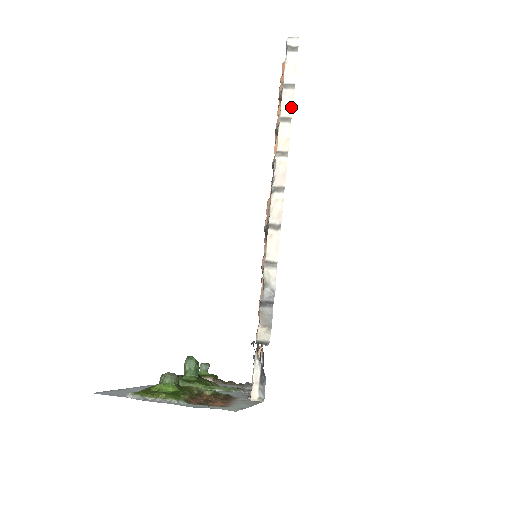
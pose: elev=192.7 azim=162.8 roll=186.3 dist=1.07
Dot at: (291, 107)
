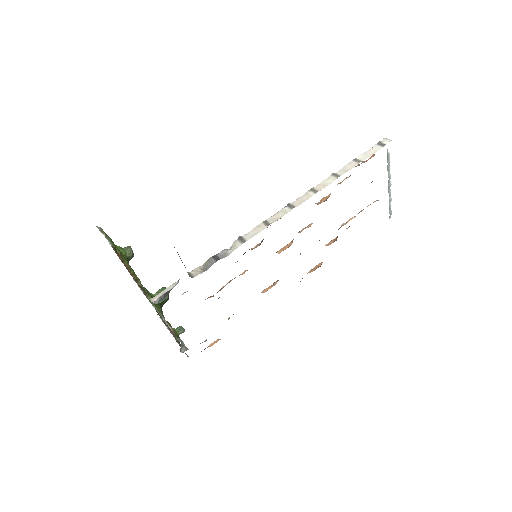
Dot at: (347, 171)
